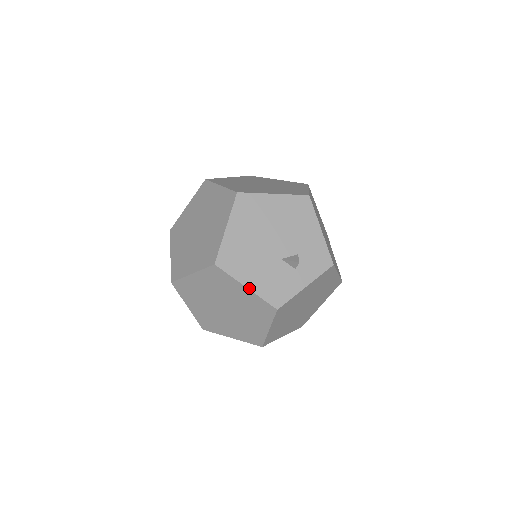
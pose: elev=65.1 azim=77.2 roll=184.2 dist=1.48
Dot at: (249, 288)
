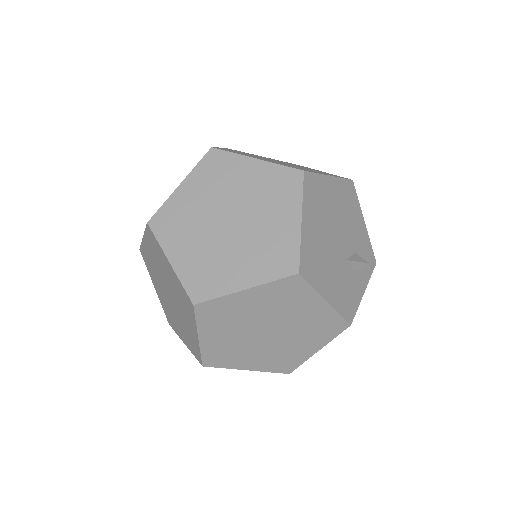
Dot at: (329, 302)
